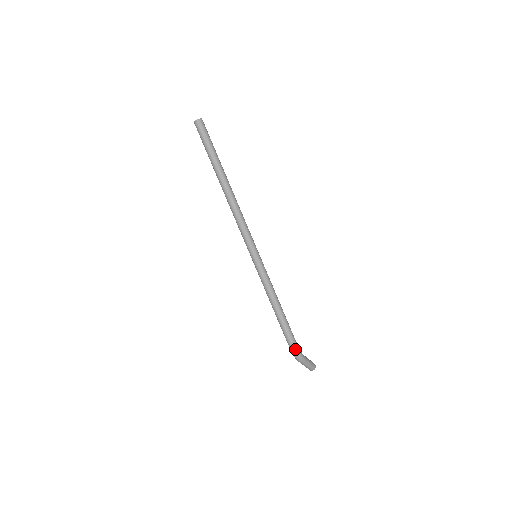
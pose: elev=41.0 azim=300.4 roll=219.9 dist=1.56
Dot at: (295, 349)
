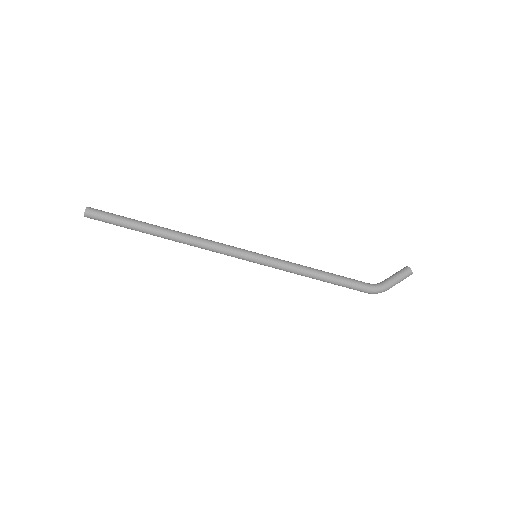
Dot at: (368, 292)
